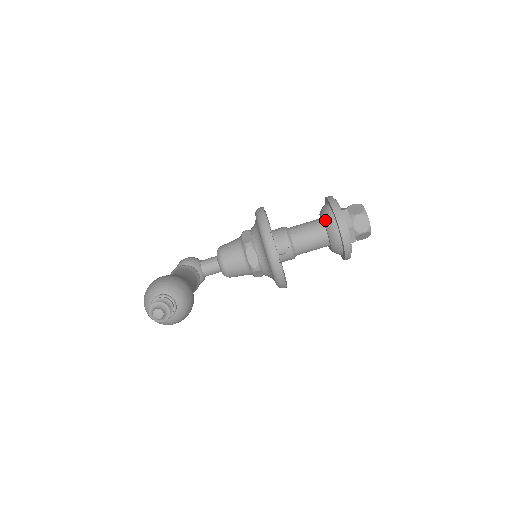
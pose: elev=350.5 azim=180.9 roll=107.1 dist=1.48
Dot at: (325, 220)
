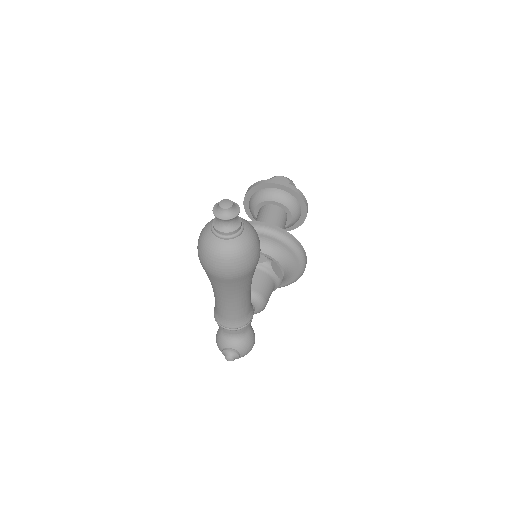
Dot at: (260, 200)
